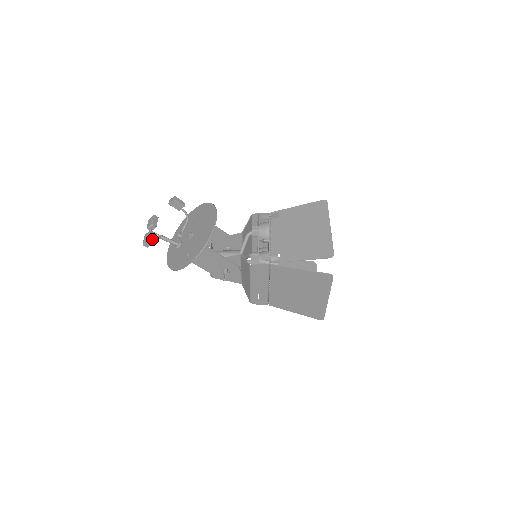
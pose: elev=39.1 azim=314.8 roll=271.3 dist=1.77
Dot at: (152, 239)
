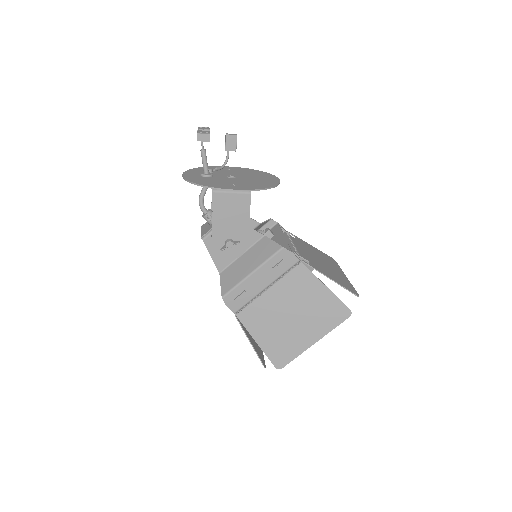
Dot at: occluded
